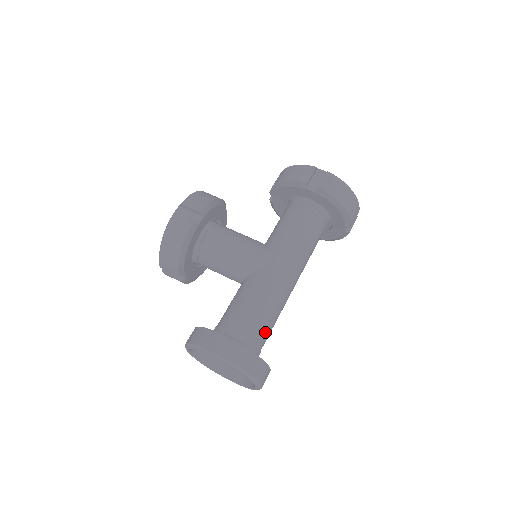
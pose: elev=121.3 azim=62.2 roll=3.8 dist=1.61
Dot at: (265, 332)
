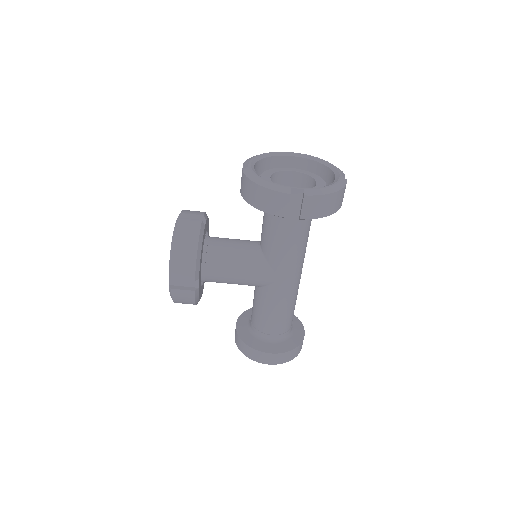
Dot at: (292, 318)
